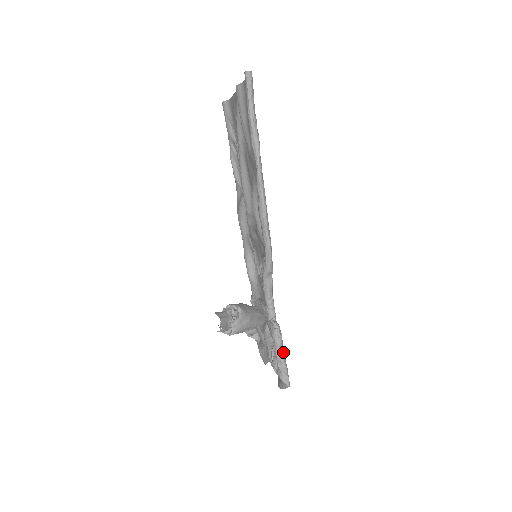
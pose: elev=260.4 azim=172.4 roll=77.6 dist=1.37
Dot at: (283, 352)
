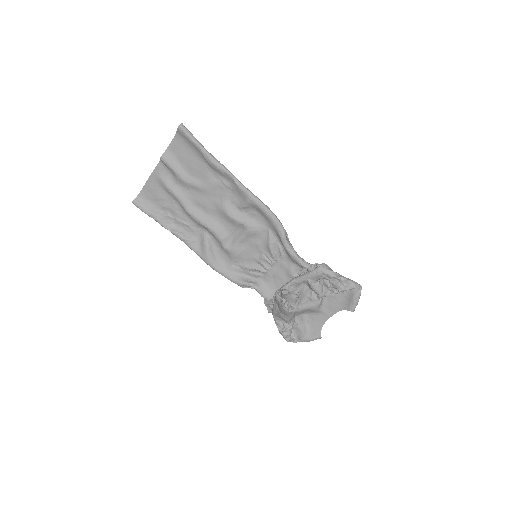
Dot at: (338, 274)
